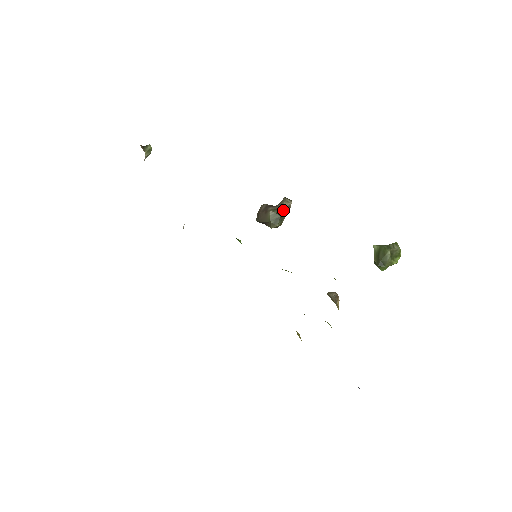
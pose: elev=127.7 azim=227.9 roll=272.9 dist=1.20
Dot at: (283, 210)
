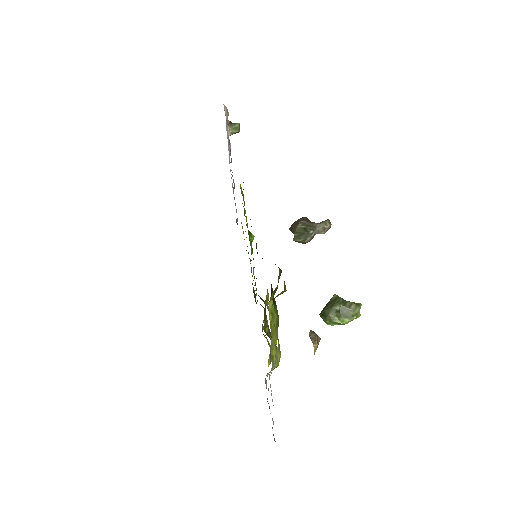
Dot at: (313, 228)
